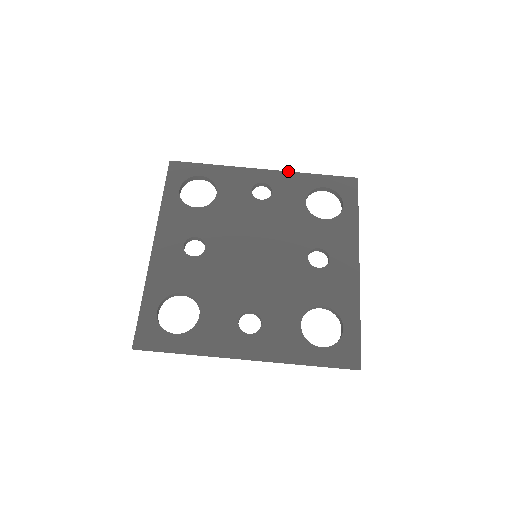
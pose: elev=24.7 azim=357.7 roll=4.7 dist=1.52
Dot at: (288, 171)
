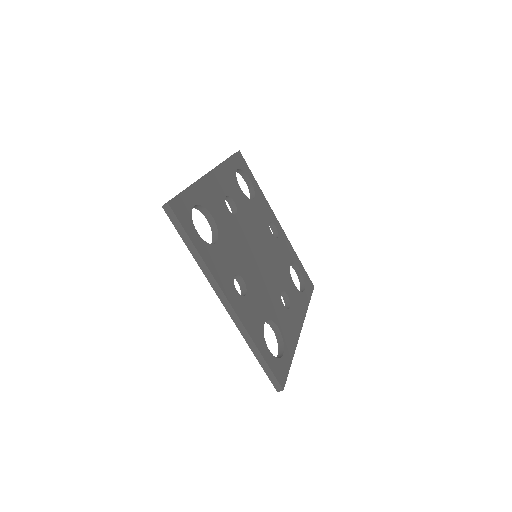
Dot at: occluded
